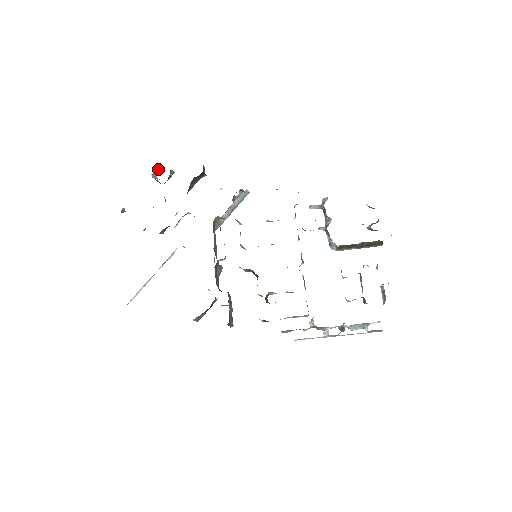
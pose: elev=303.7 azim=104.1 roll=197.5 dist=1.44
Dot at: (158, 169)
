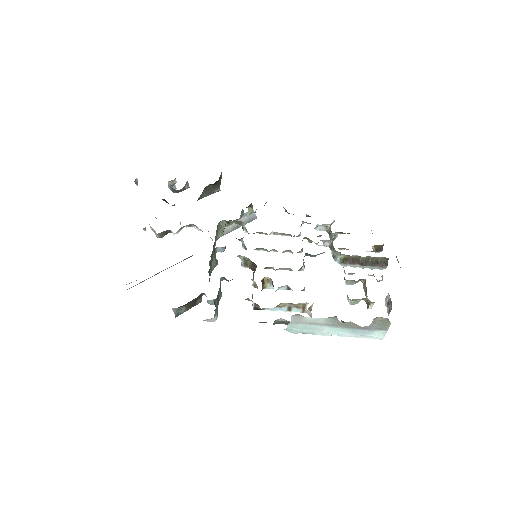
Dot at: (175, 181)
